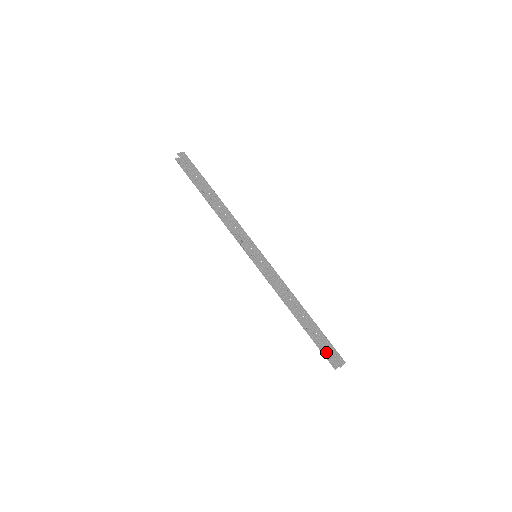
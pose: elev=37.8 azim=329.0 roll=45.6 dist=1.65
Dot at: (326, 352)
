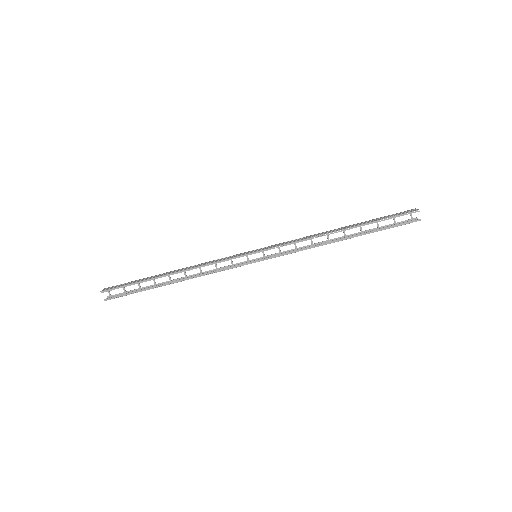
Dot at: (396, 225)
